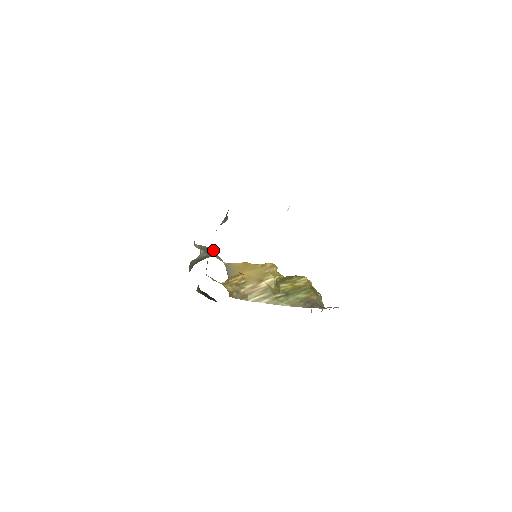
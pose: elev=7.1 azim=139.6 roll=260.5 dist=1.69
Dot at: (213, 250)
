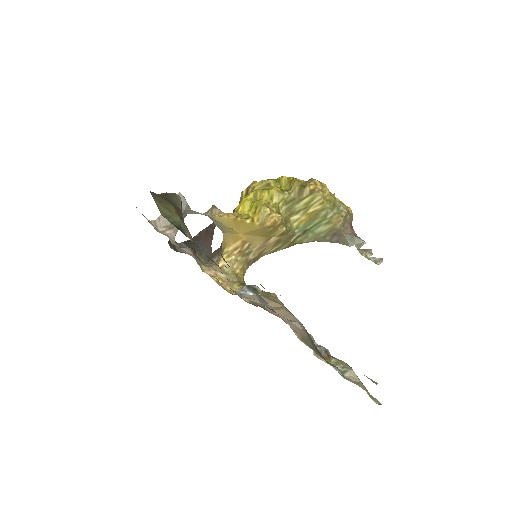
Dot at: occluded
